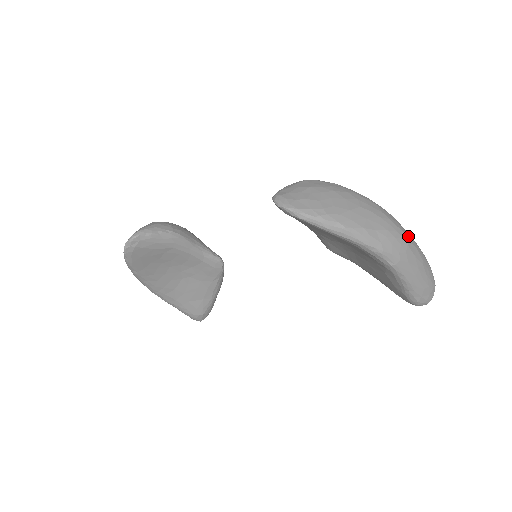
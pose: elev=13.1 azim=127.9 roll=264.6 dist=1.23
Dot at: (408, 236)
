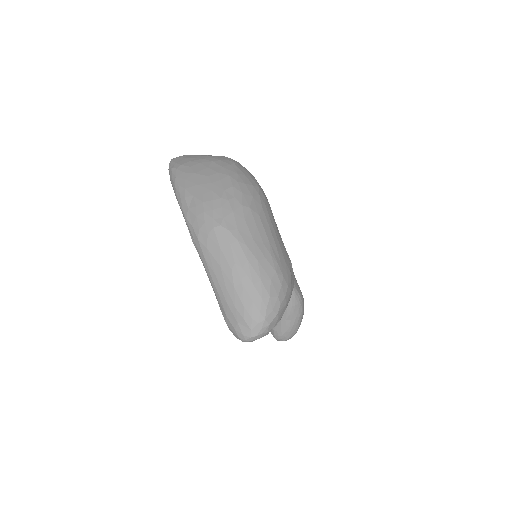
Dot at: (228, 225)
